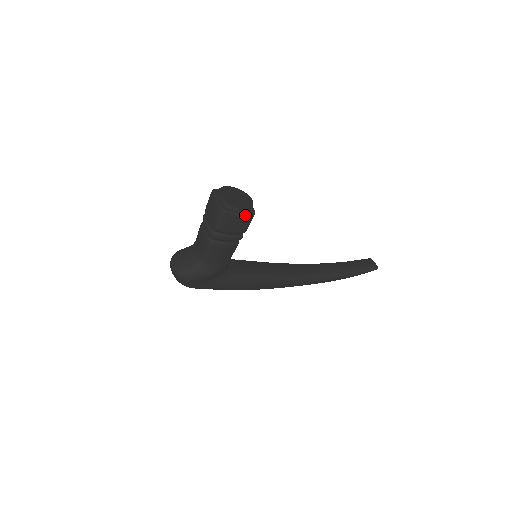
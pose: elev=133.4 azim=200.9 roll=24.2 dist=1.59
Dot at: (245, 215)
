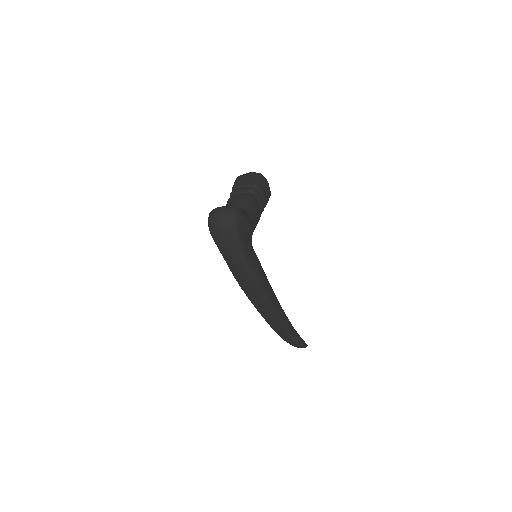
Dot at: (269, 187)
